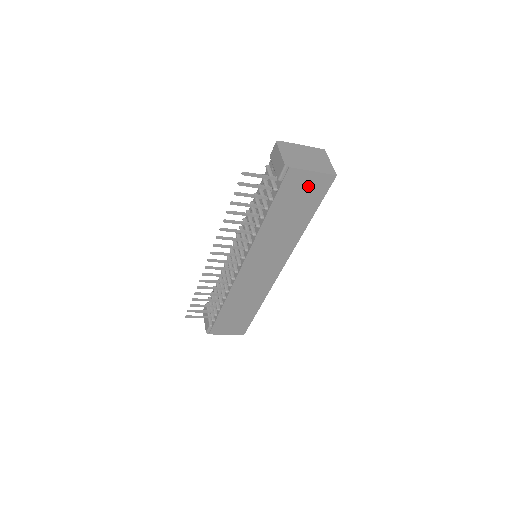
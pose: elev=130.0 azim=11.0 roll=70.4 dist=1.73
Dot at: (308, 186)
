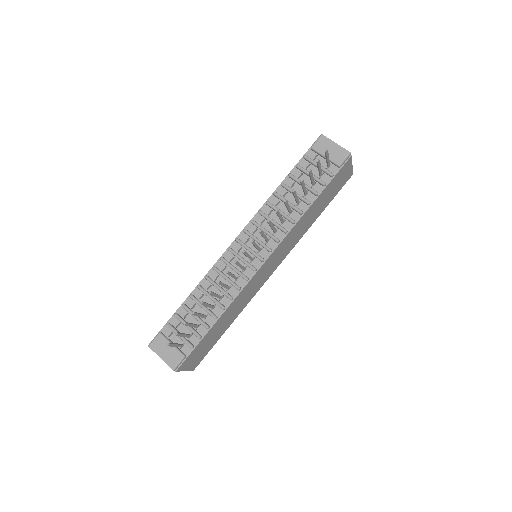
Dot at: (342, 179)
